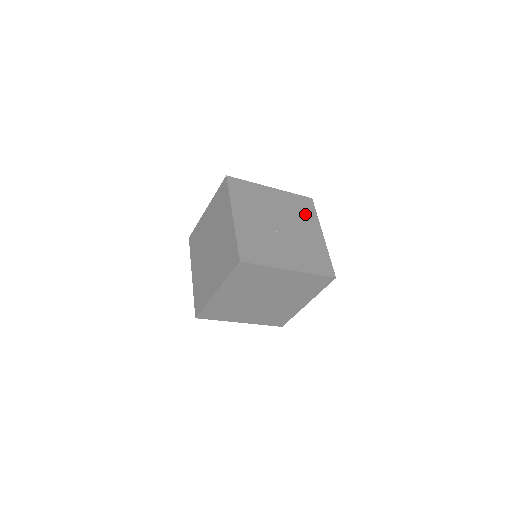
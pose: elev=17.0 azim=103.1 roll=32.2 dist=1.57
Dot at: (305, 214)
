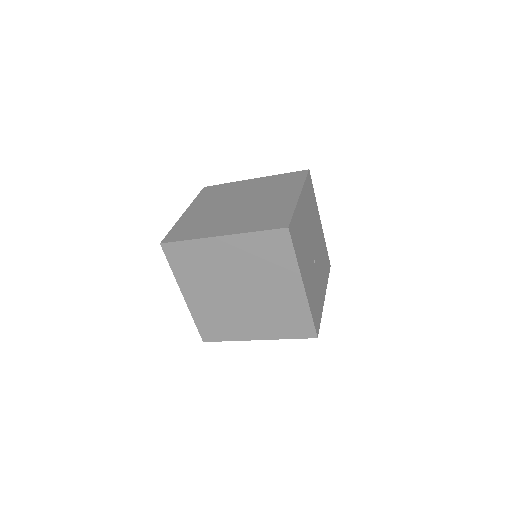
Dot at: (313, 205)
